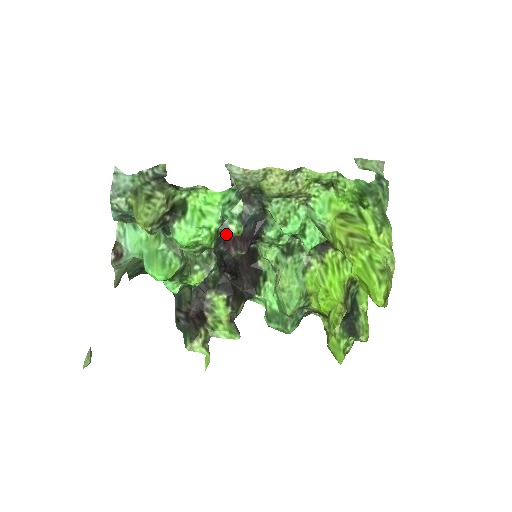
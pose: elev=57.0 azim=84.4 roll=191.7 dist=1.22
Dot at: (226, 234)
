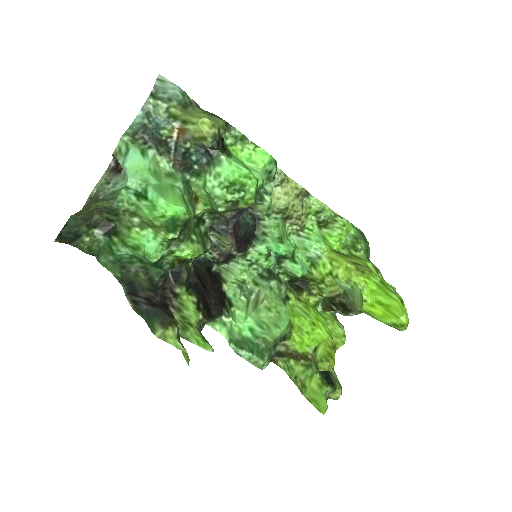
Dot at: (259, 202)
